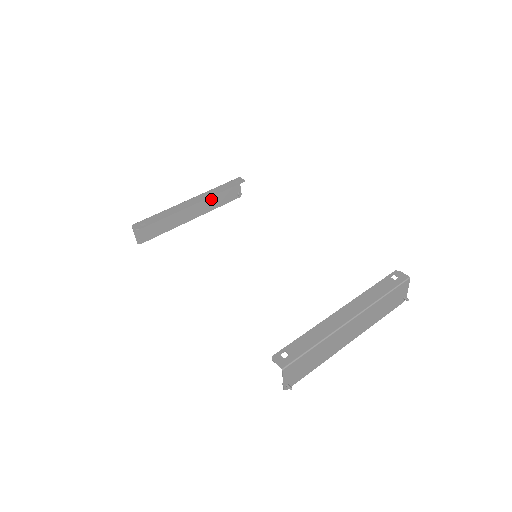
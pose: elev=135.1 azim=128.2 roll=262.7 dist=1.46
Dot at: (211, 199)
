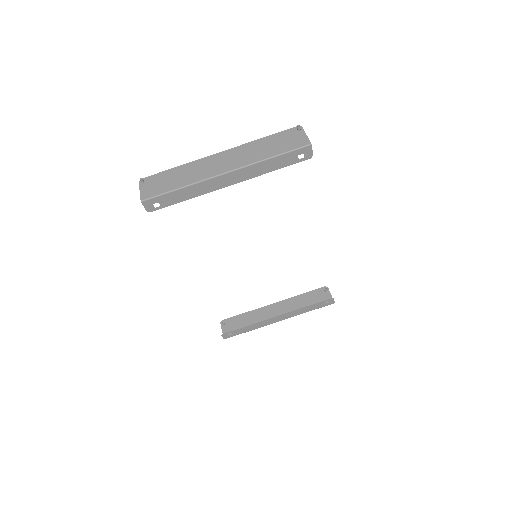
Dot at: (256, 152)
